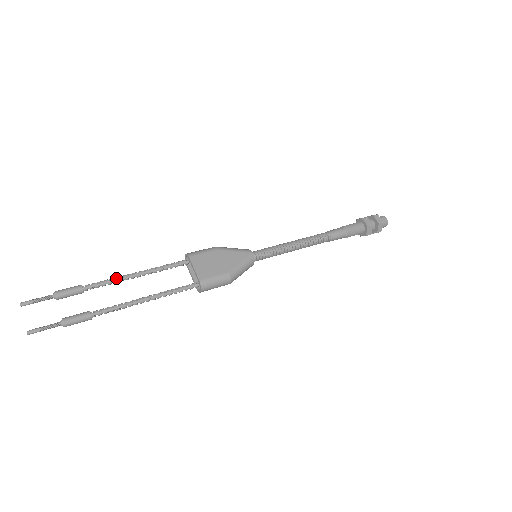
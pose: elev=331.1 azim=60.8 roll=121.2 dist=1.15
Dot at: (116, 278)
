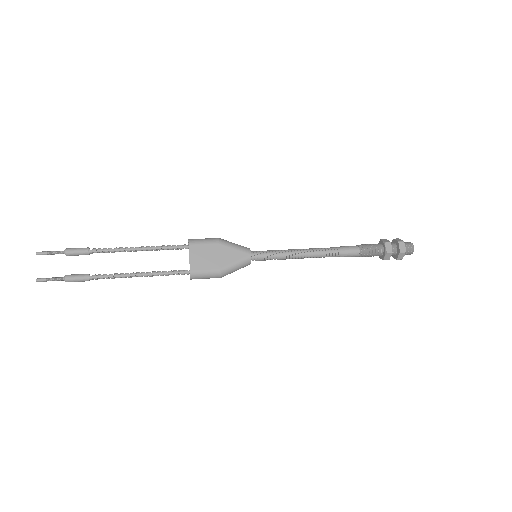
Dot at: (120, 248)
